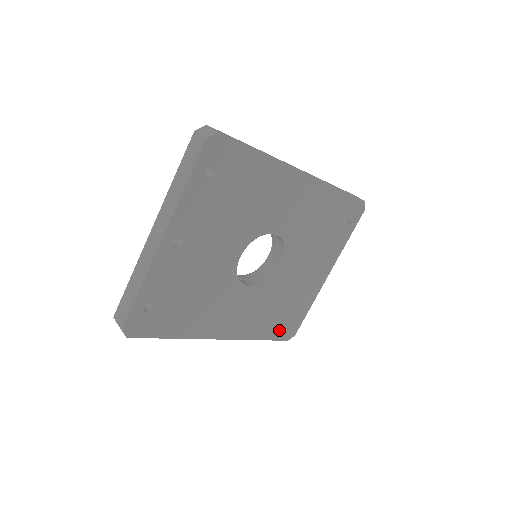
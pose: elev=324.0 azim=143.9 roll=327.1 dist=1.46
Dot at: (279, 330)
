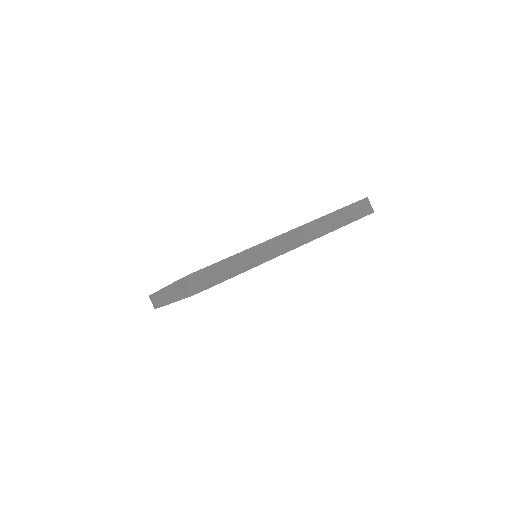
Dot at: occluded
